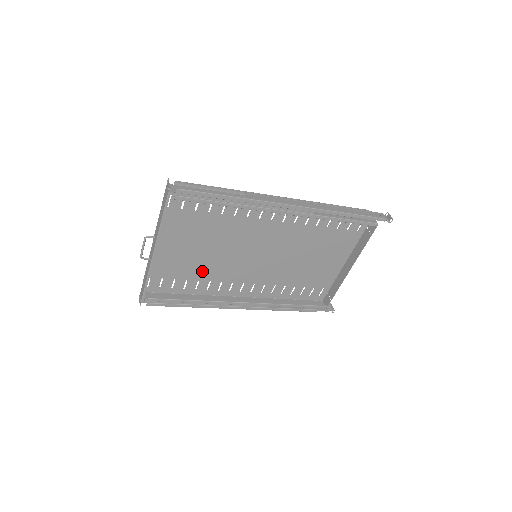
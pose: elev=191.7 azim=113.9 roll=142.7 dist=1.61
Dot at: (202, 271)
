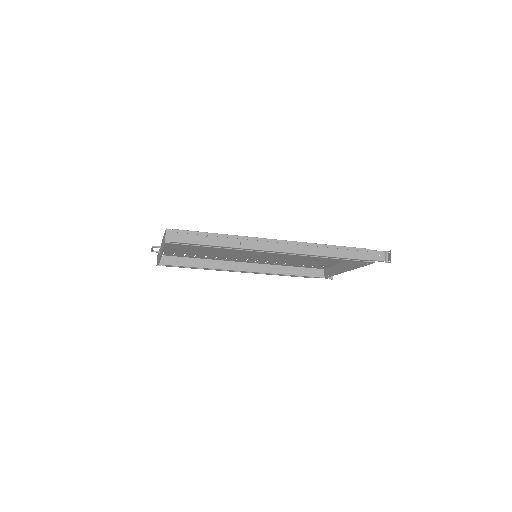
Dot at: (209, 253)
